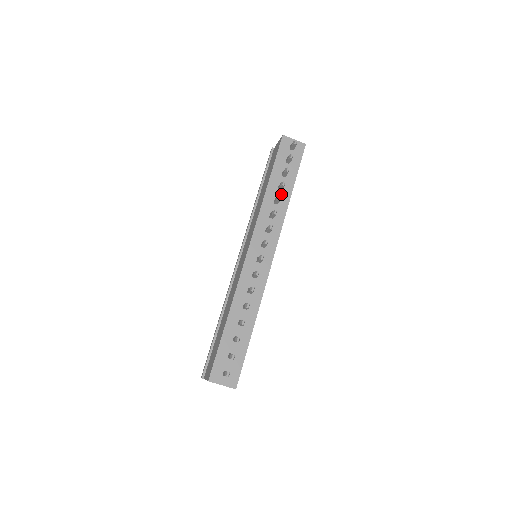
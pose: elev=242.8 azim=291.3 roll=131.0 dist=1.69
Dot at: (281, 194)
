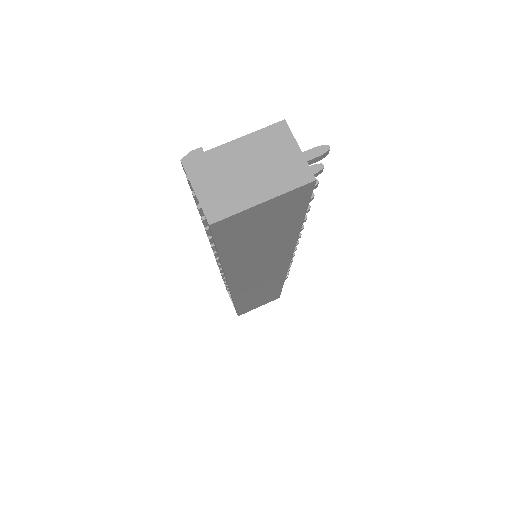
Dot at: occluded
